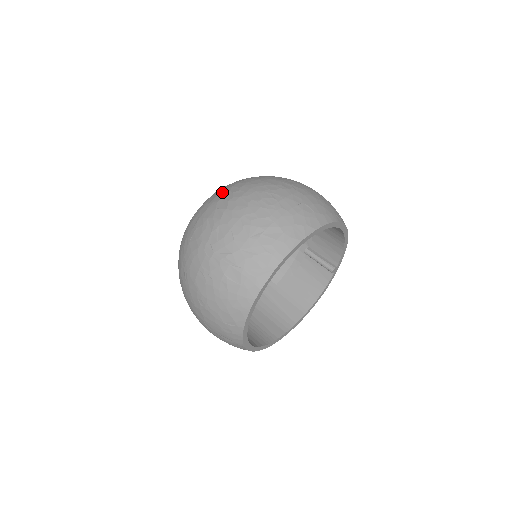
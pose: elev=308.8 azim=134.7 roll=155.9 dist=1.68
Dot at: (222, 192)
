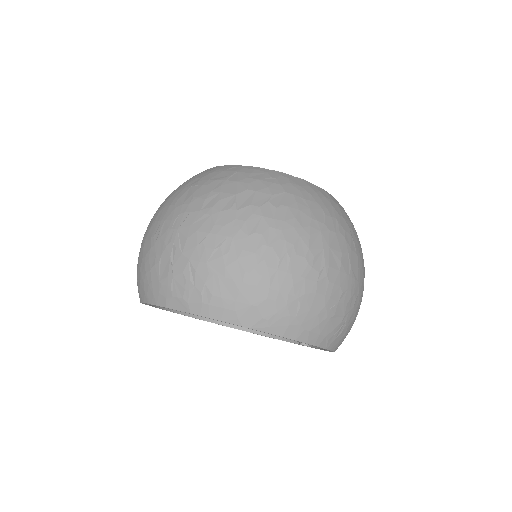
Dot at: (270, 184)
